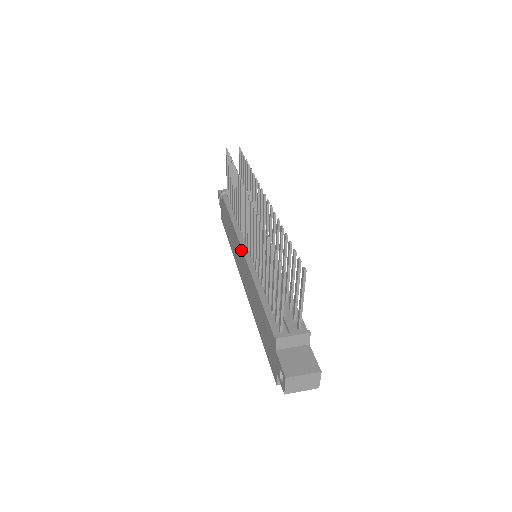
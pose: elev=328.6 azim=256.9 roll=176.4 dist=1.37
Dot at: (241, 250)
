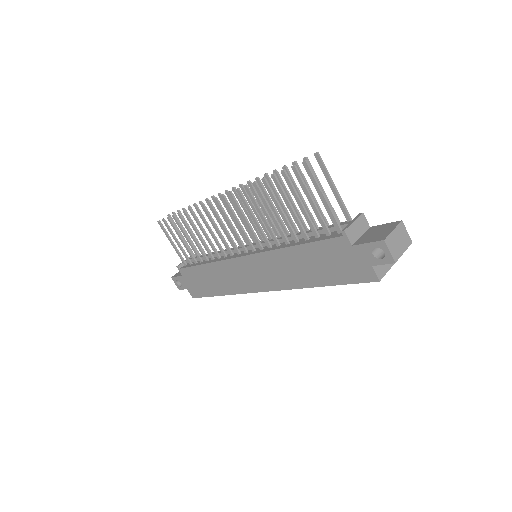
Dot at: (240, 260)
